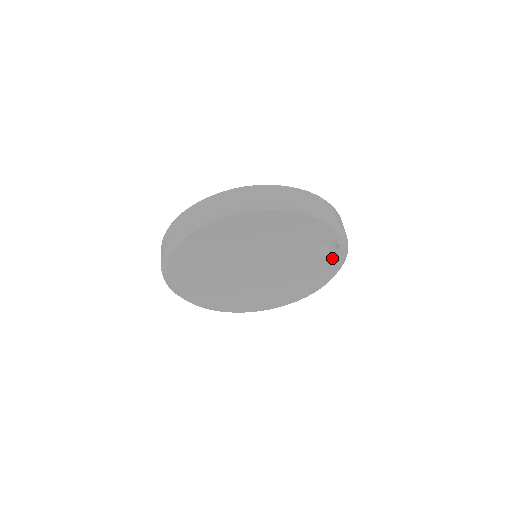
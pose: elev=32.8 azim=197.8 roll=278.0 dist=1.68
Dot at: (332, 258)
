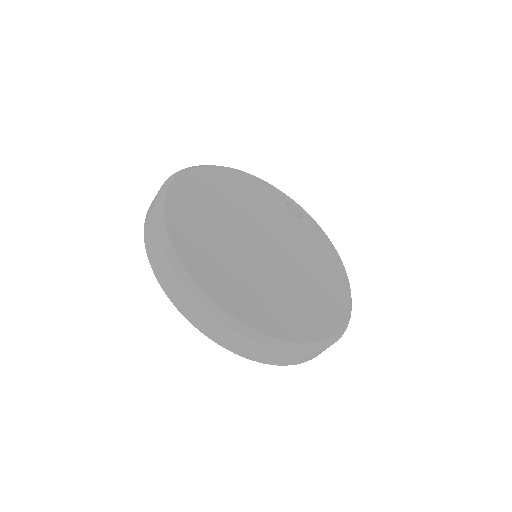
Dot at: (309, 224)
